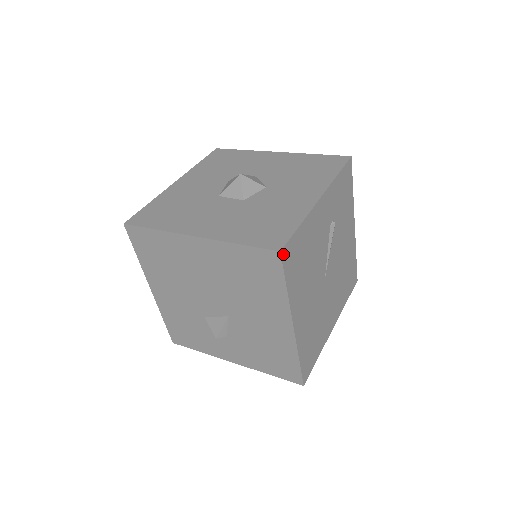
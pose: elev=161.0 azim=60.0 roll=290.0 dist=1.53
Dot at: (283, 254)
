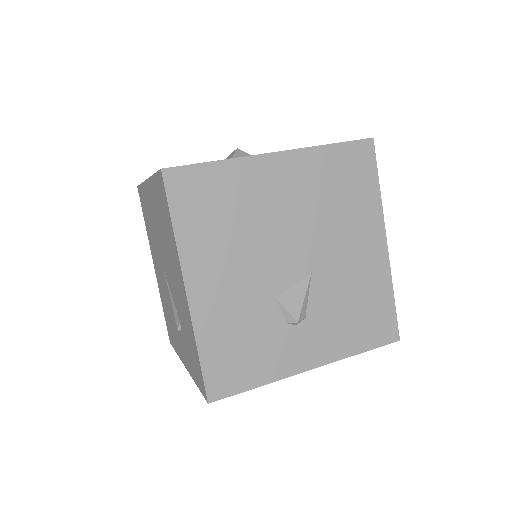
Dot at: (371, 145)
